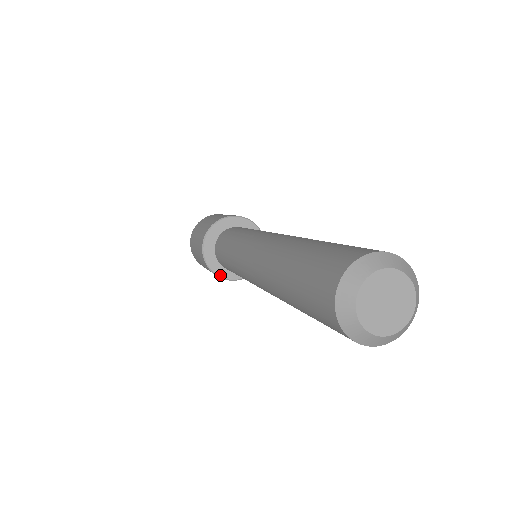
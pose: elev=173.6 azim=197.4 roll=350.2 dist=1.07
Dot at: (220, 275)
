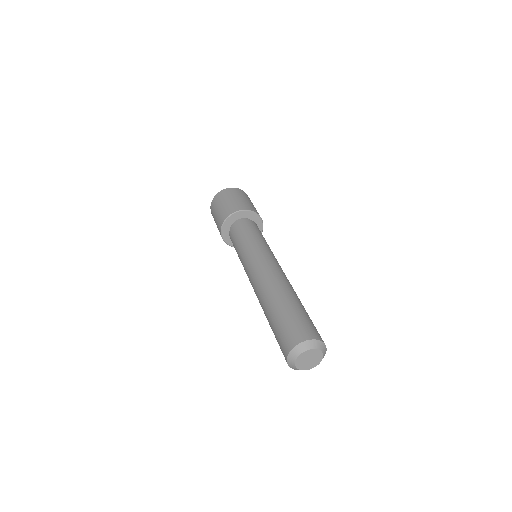
Dot at: occluded
